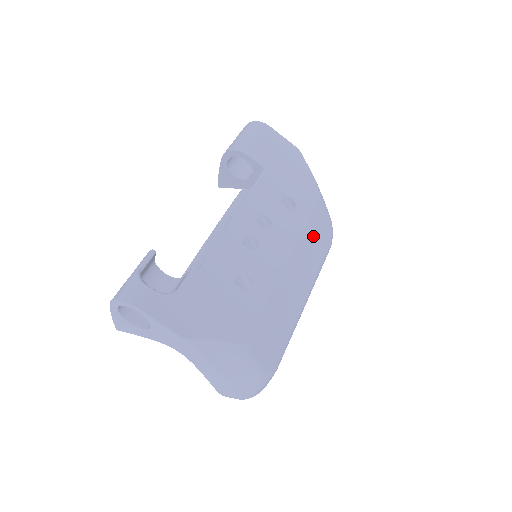
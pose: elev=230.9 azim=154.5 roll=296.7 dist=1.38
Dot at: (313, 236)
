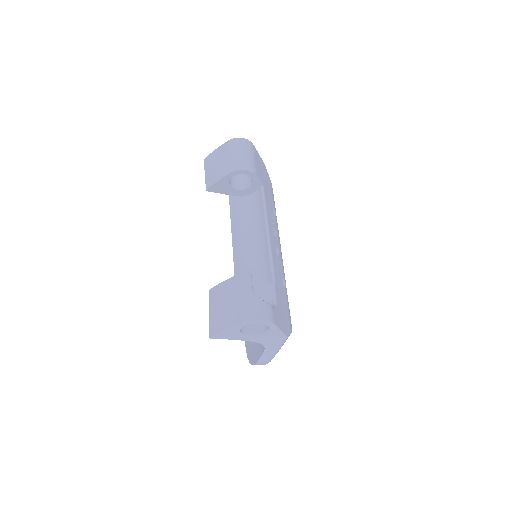
Dot at: occluded
